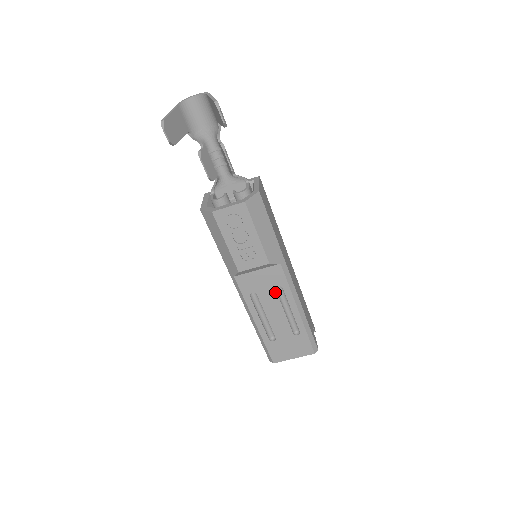
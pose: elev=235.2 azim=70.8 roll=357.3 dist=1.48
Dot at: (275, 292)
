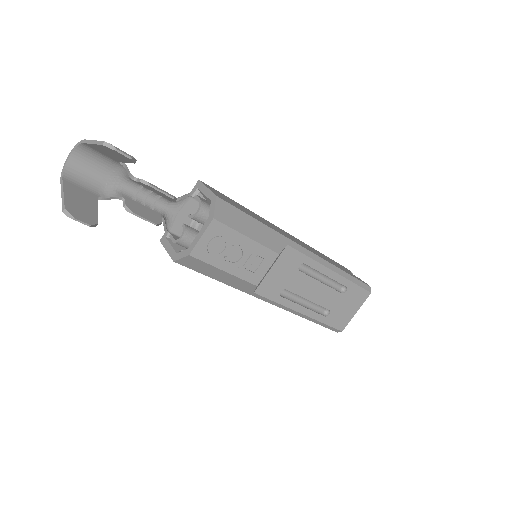
Dot at: (300, 273)
